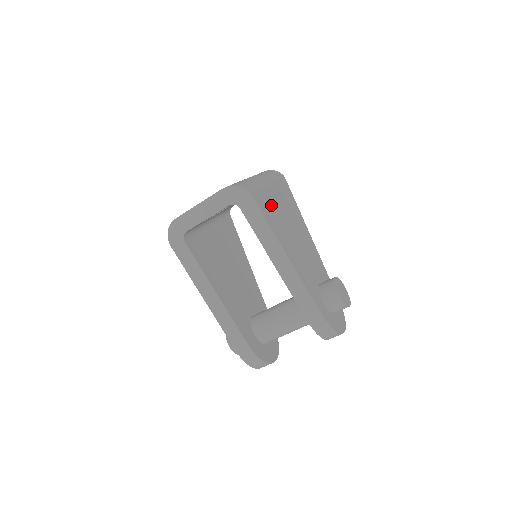
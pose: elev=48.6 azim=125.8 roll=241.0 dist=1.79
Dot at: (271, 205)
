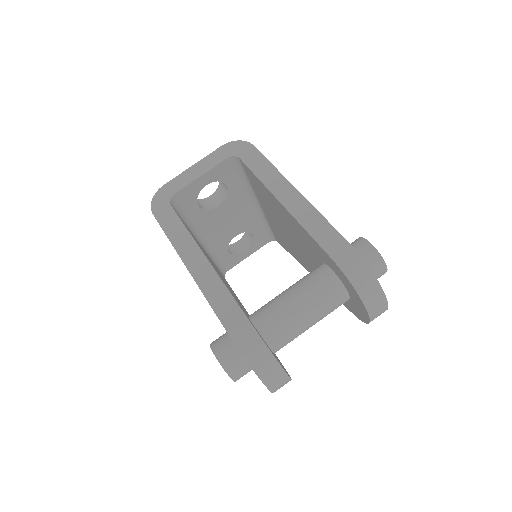
Dot at: occluded
